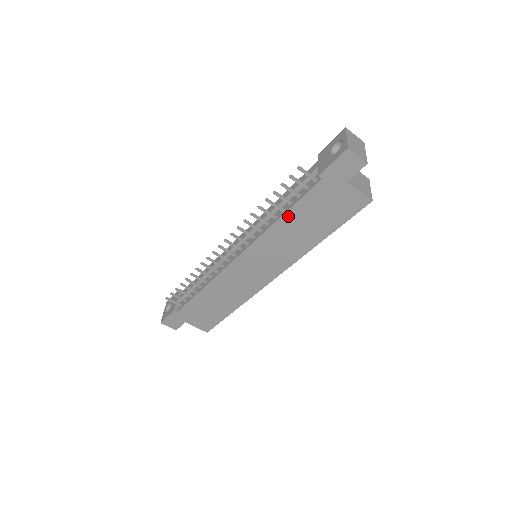
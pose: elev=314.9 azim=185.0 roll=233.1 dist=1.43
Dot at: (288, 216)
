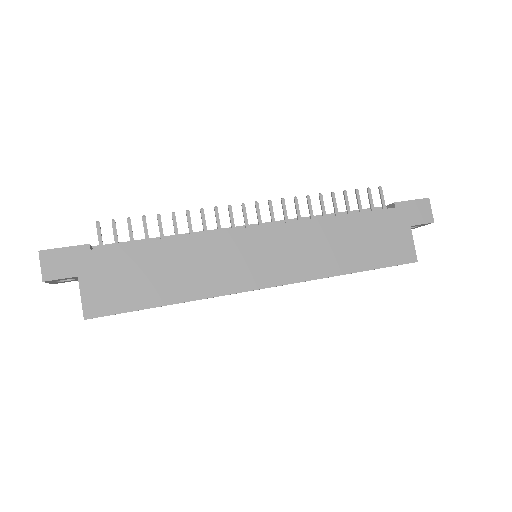
Dot at: (342, 220)
